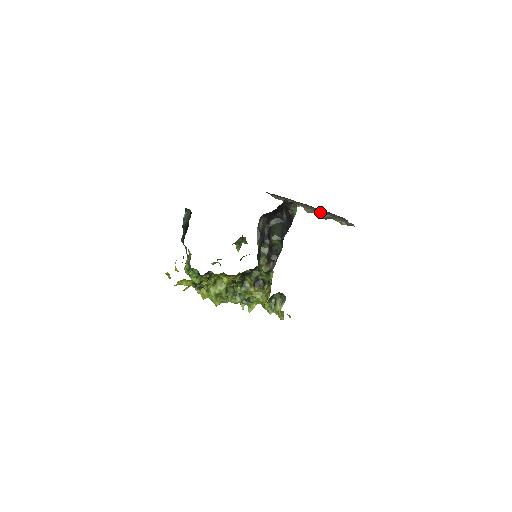
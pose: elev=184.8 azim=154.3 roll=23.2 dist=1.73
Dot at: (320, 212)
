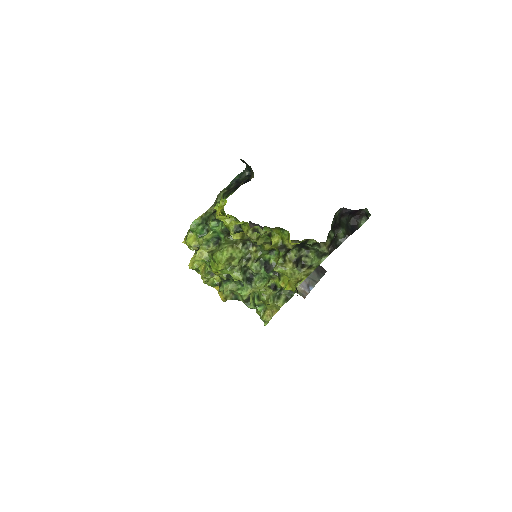
Dot at: occluded
